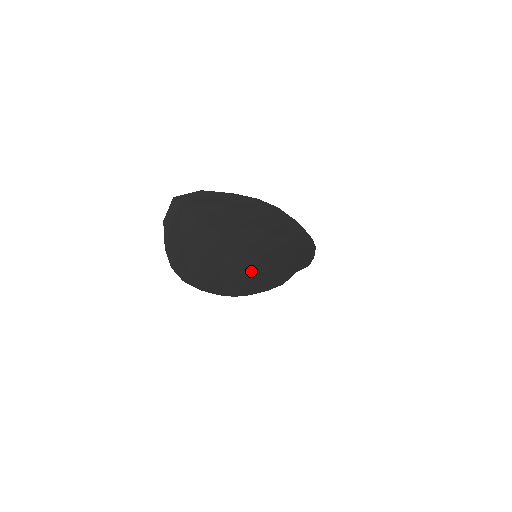
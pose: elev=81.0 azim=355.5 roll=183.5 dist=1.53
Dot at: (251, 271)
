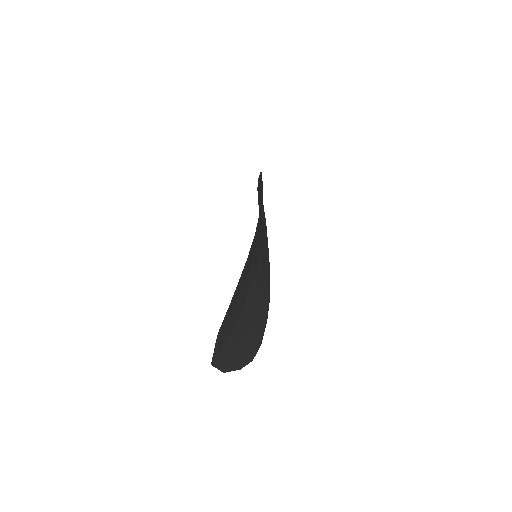
Dot at: (263, 260)
